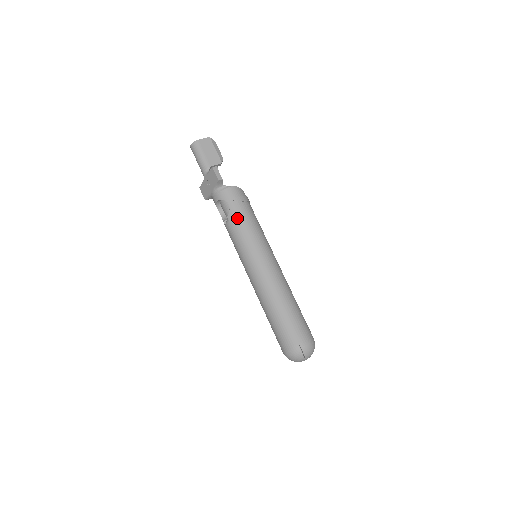
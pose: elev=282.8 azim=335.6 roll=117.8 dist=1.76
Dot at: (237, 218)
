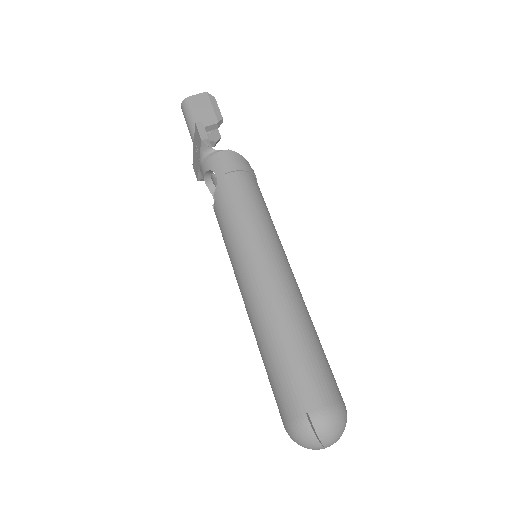
Dot at: (225, 194)
